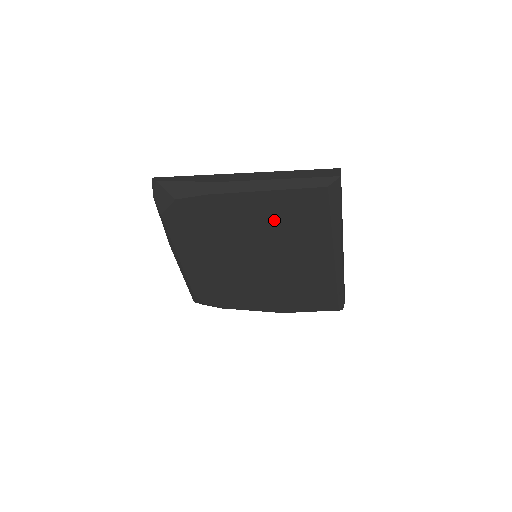
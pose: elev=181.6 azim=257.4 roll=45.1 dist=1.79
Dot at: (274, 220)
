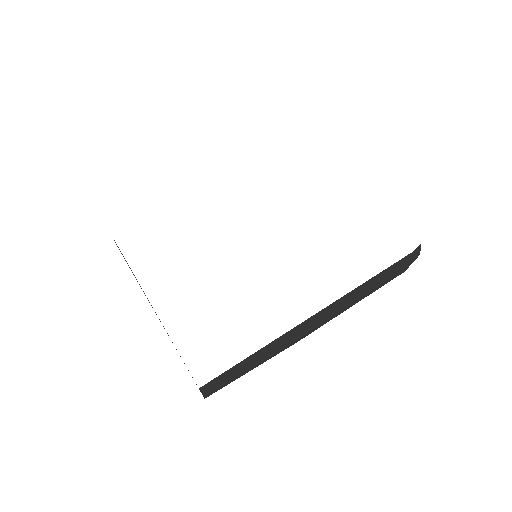
Dot at: occluded
